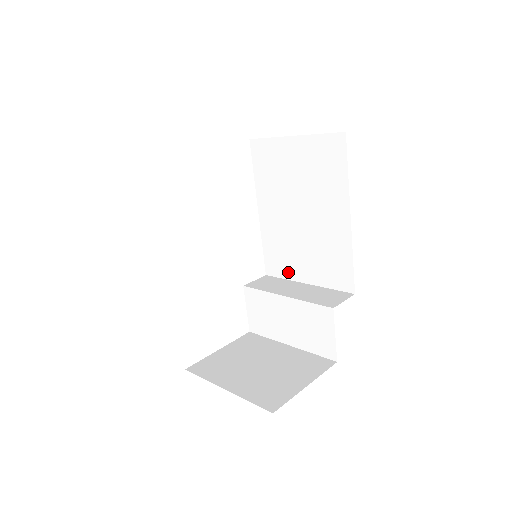
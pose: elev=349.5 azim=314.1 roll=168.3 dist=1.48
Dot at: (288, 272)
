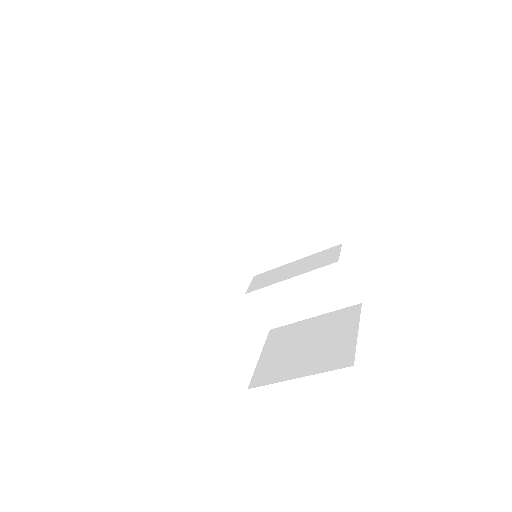
Dot at: (274, 261)
